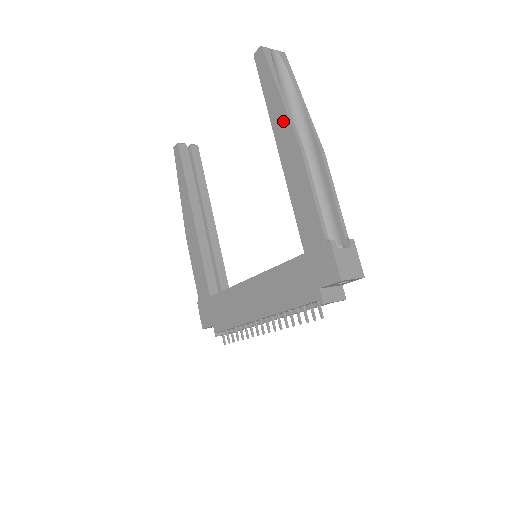
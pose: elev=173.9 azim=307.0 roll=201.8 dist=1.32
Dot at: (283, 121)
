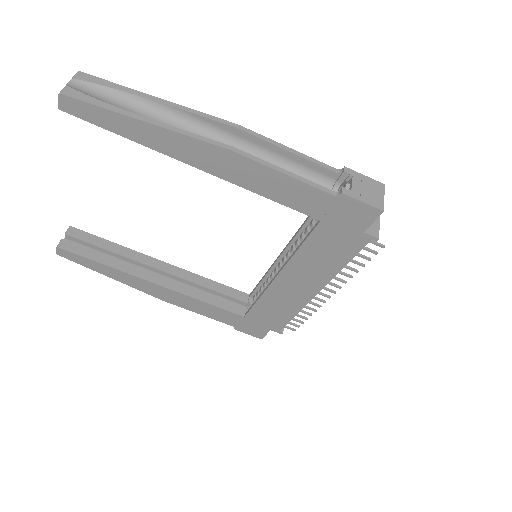
Dot at: (176, 141)
